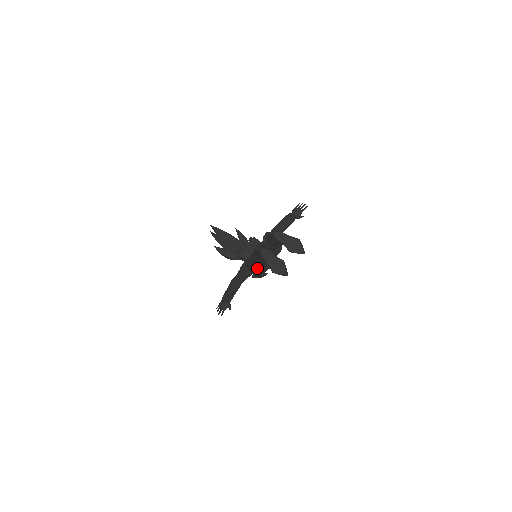
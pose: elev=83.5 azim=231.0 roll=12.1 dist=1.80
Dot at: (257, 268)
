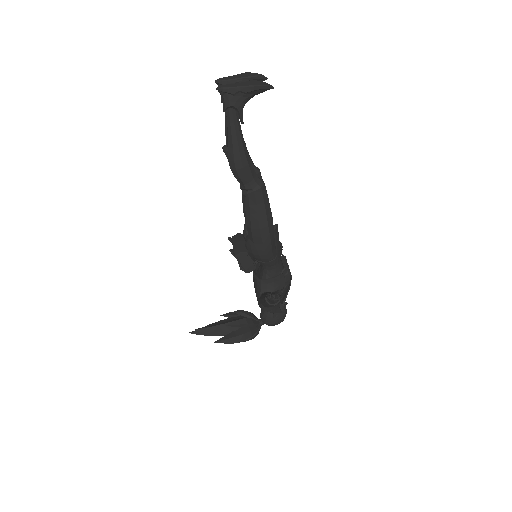
Dot at: (254, 189)
